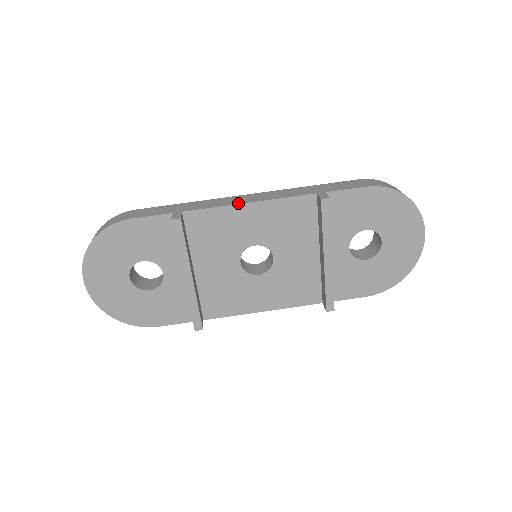
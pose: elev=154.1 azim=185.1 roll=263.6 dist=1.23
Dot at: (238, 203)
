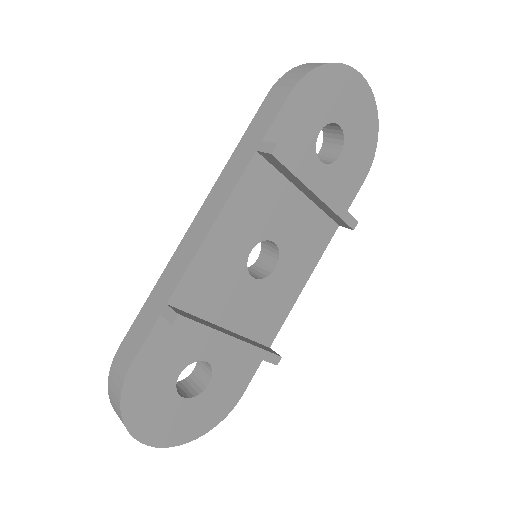
Dot at: (202, 239)
